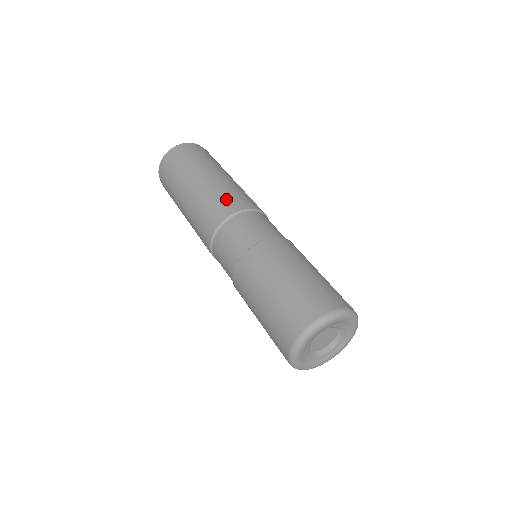
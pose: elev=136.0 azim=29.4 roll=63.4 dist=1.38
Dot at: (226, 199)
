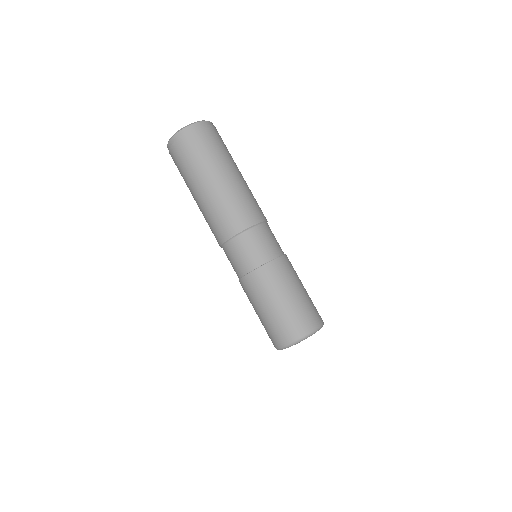
Dot at: (251, 206)
